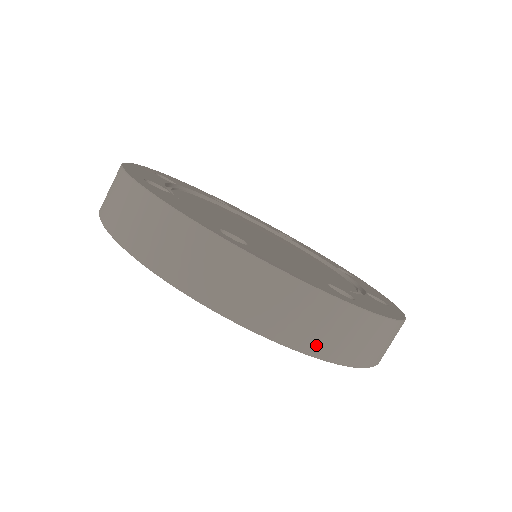
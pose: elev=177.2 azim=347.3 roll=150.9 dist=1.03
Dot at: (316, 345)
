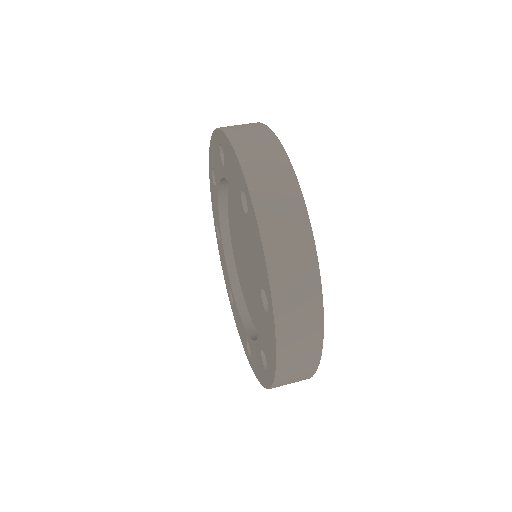
Dot at: (283, 378)
